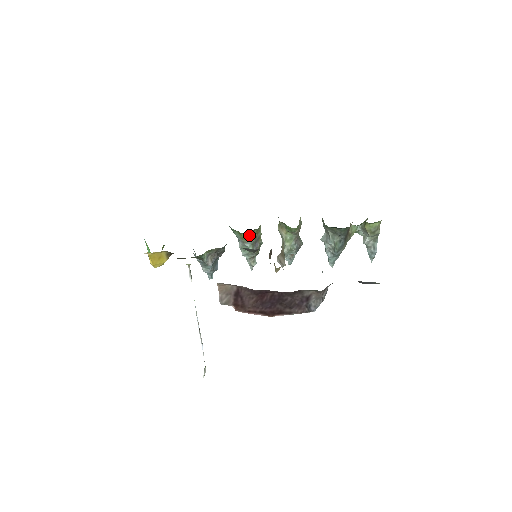
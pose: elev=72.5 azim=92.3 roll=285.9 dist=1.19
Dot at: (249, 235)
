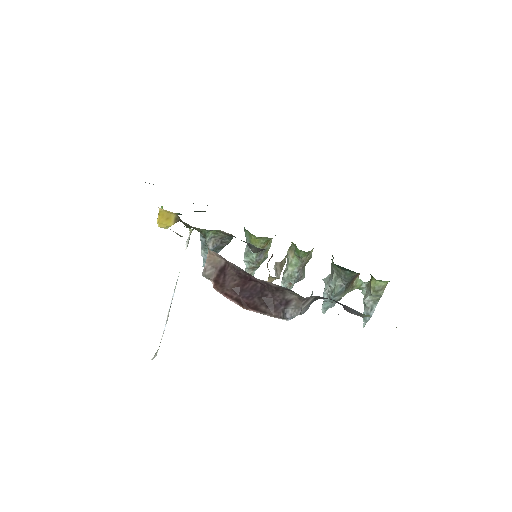
Dot at: (258, 240)
